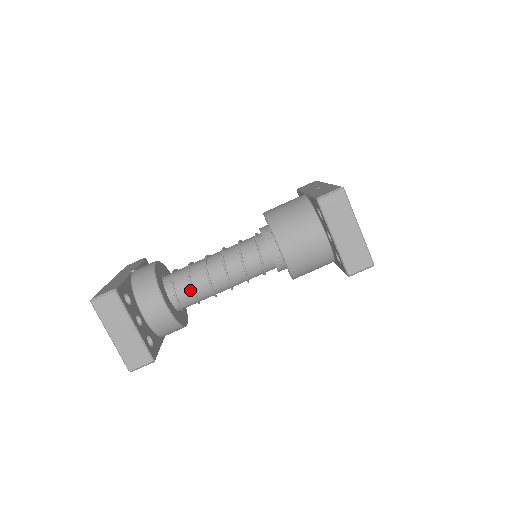
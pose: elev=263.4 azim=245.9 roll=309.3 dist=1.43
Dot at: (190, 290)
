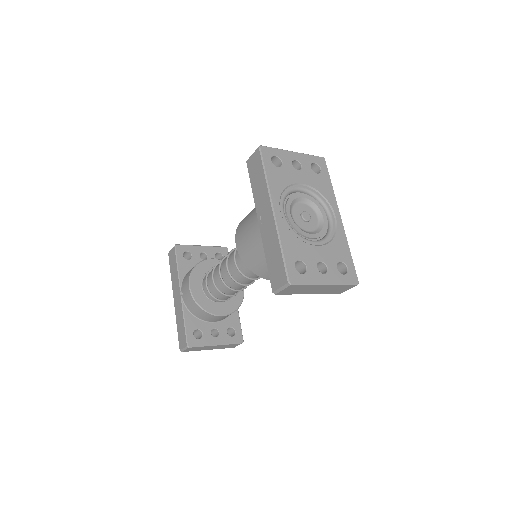
Dot at: (229, 296)
